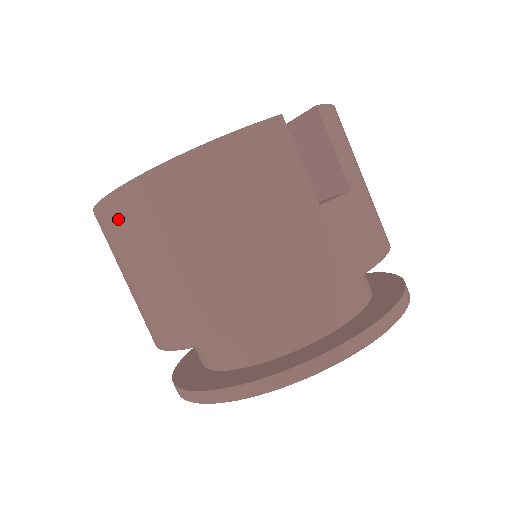
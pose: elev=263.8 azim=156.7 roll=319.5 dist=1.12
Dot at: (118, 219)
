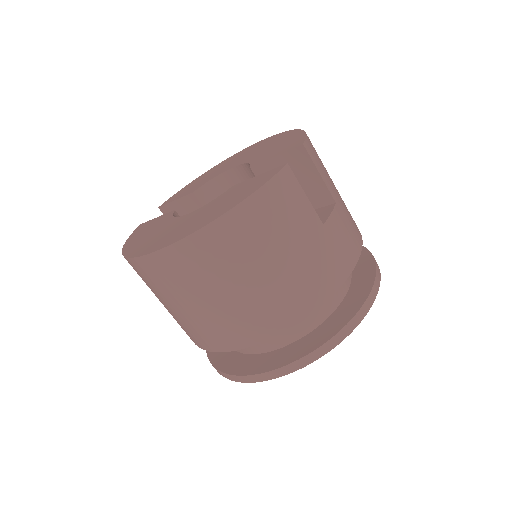
Dot at: (169, 267)
